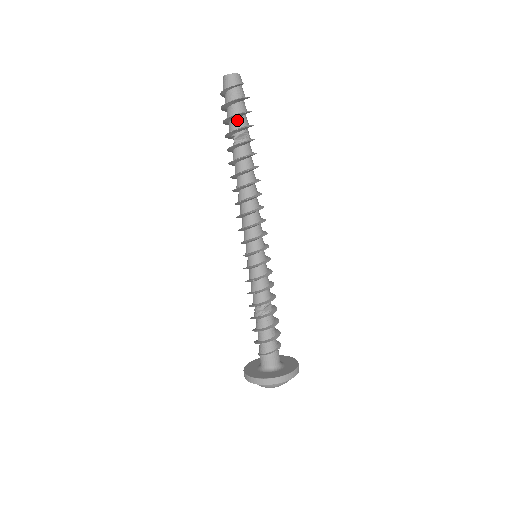
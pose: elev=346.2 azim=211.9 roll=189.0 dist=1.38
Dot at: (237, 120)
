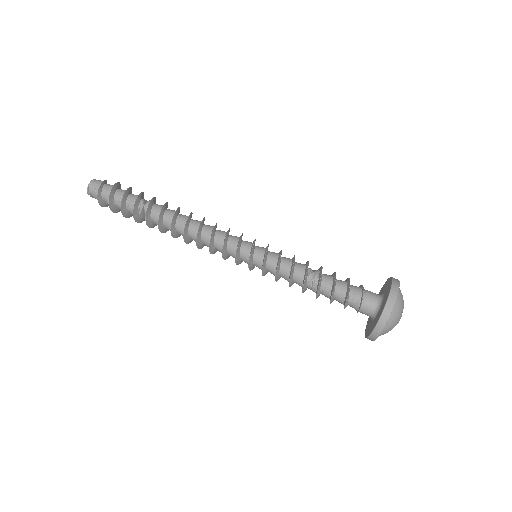
Dot at: (131, 195)
